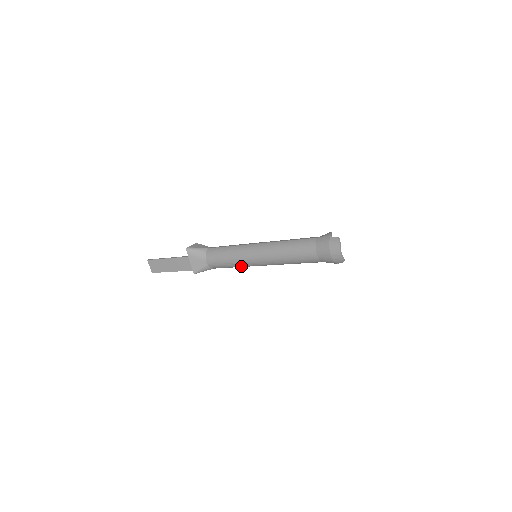
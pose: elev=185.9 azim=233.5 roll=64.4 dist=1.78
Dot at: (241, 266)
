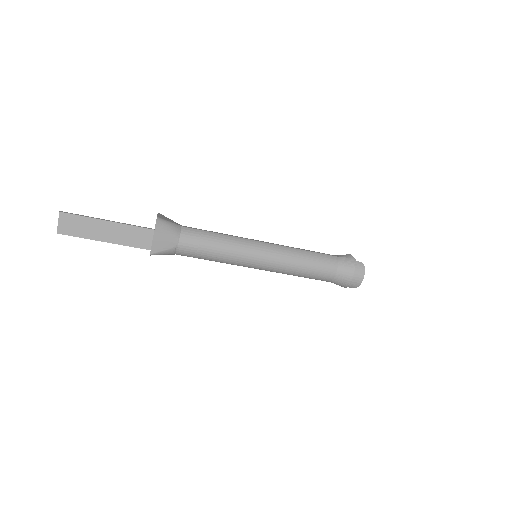
Dot at: (226, 262)
